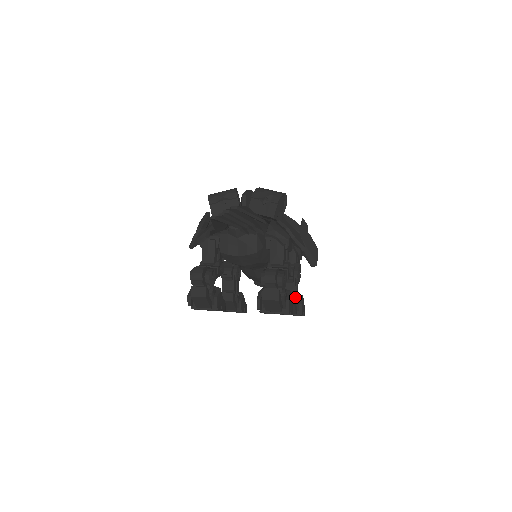
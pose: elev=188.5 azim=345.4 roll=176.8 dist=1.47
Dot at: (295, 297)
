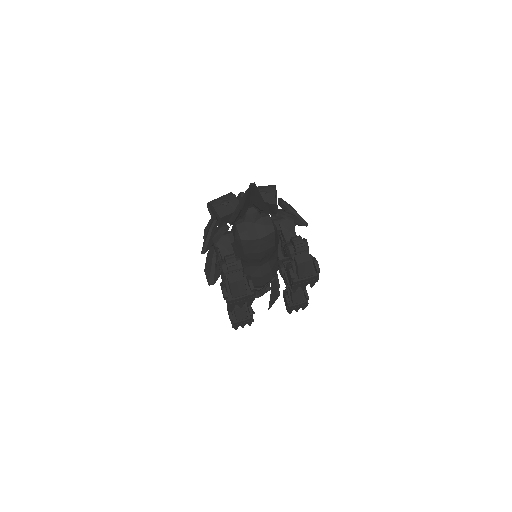
Dot at: occluded
